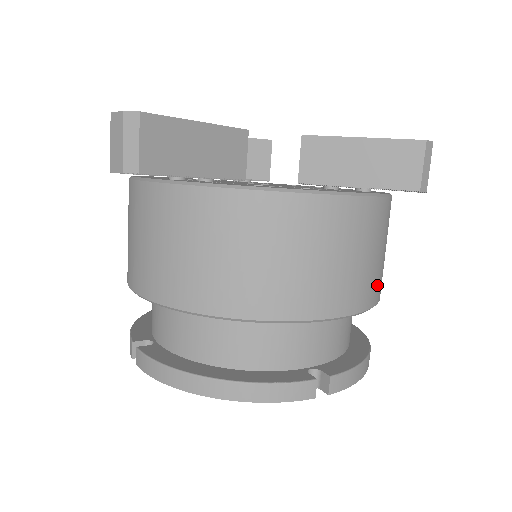
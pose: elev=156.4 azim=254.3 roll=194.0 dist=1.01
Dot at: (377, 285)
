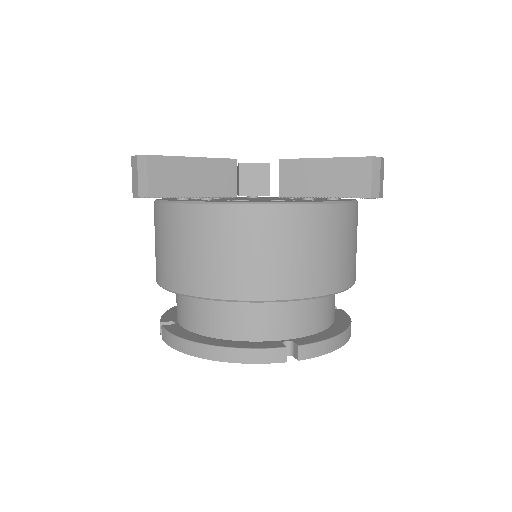
Dot at: (341, 275)
